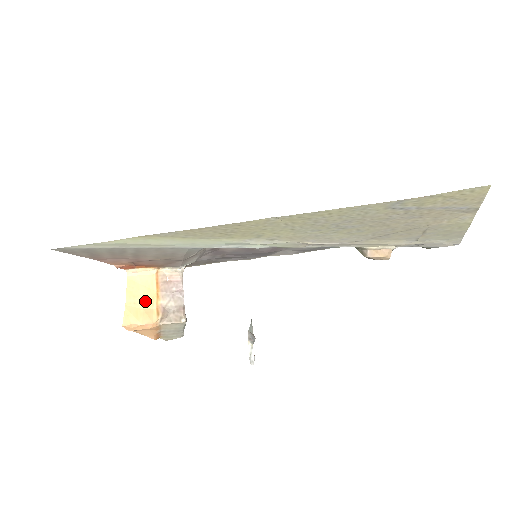
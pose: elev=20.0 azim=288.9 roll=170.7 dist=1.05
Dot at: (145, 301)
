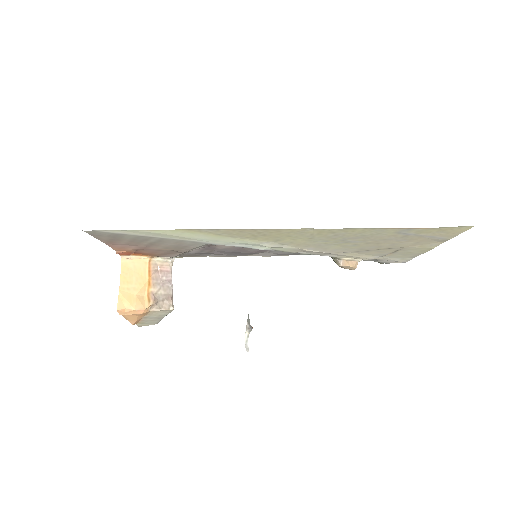
Dot at: (138, 287)
